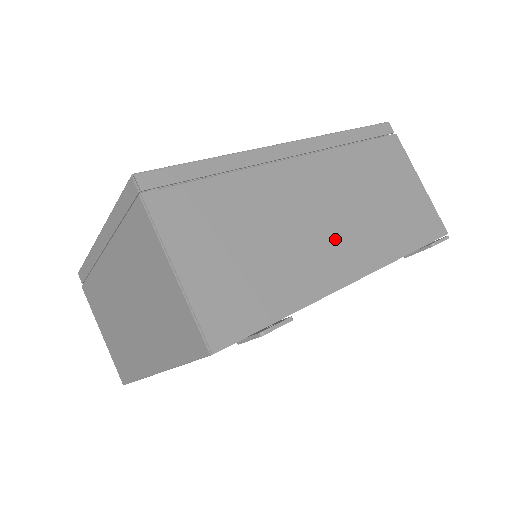
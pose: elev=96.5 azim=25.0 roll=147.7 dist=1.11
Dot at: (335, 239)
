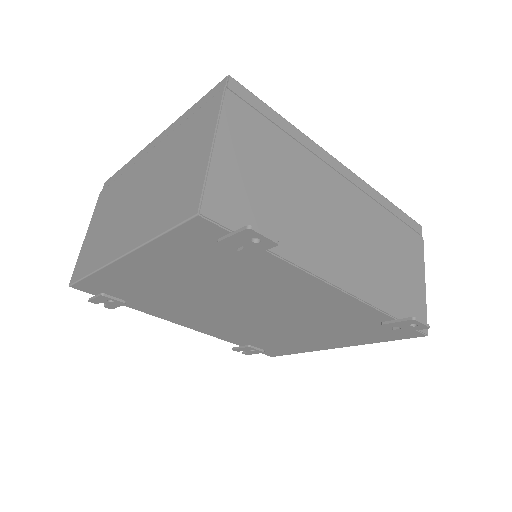
Dot at: (339, 247)
